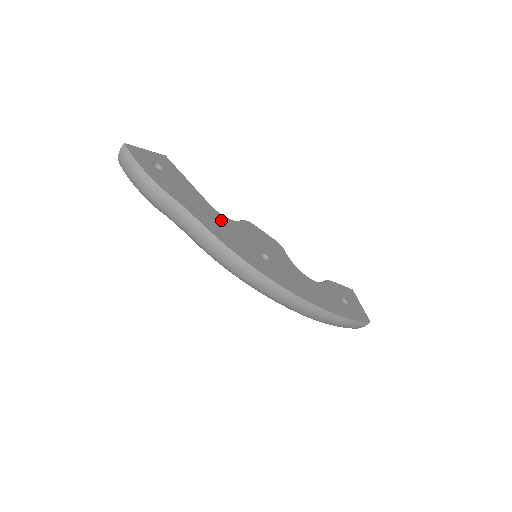
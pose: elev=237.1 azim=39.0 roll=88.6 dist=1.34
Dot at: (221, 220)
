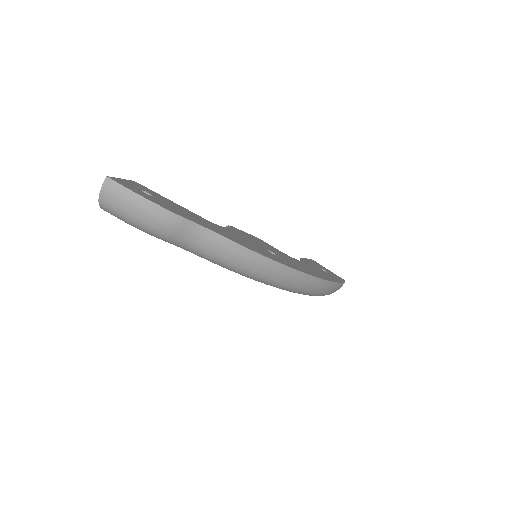
Dot at: (225, 230)
